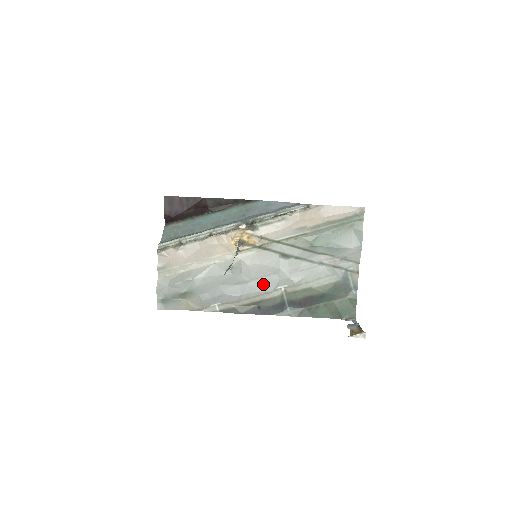
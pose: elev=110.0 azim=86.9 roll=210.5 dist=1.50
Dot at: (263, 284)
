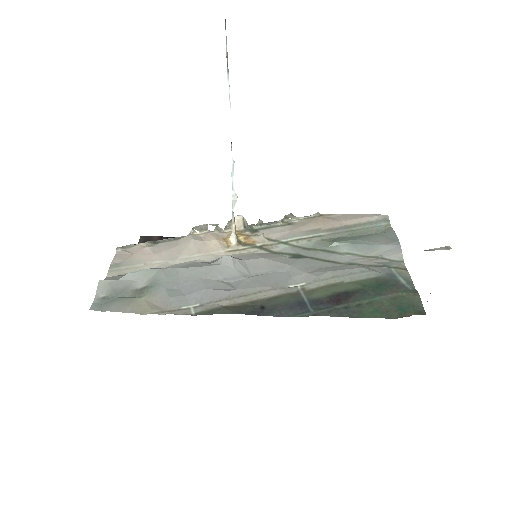
Dot at: (268, 279)
